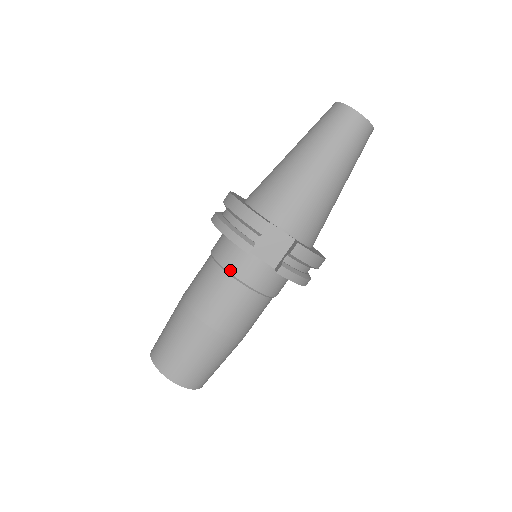
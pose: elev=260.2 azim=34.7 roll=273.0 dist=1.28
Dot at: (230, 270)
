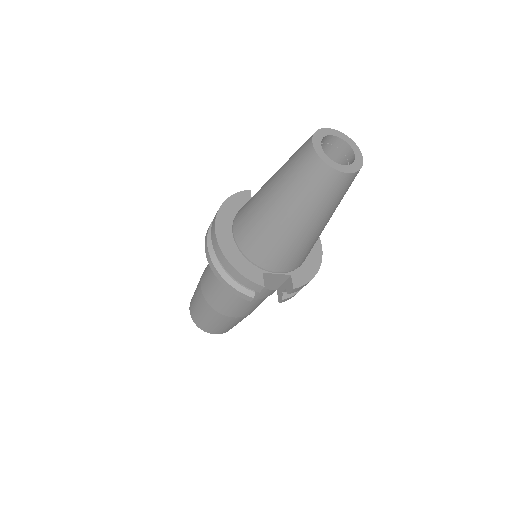
Dot at: occluded
